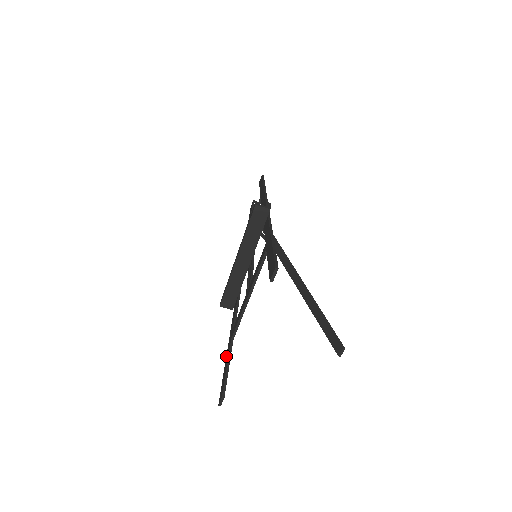
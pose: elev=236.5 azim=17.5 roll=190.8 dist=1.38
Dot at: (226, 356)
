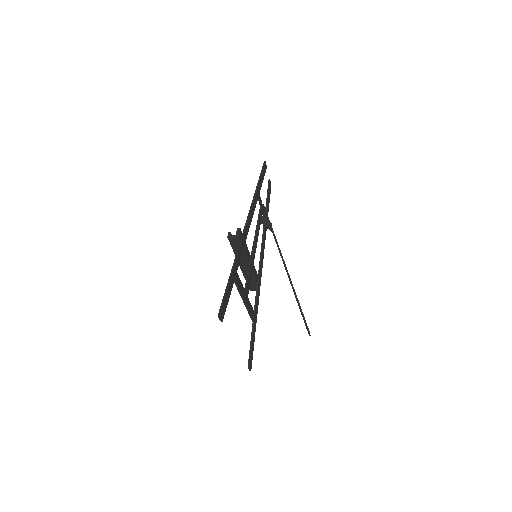
Dot at: occluded
